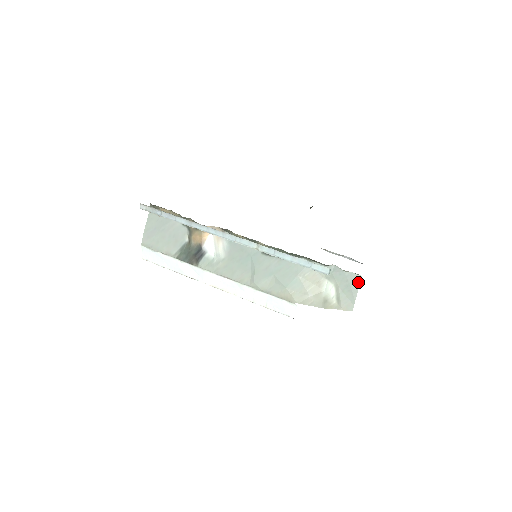
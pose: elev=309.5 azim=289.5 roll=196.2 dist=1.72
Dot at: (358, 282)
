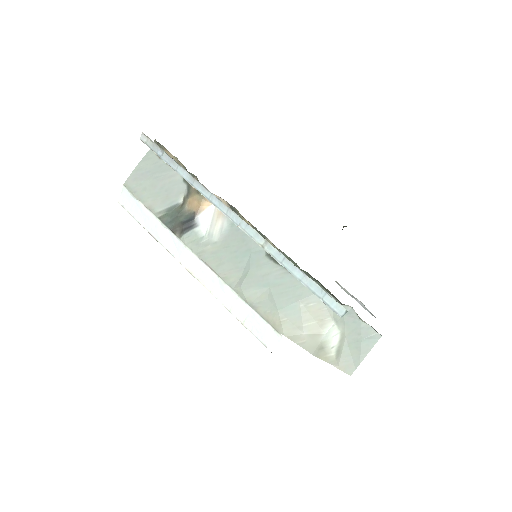
Dot at: (373, 341)
